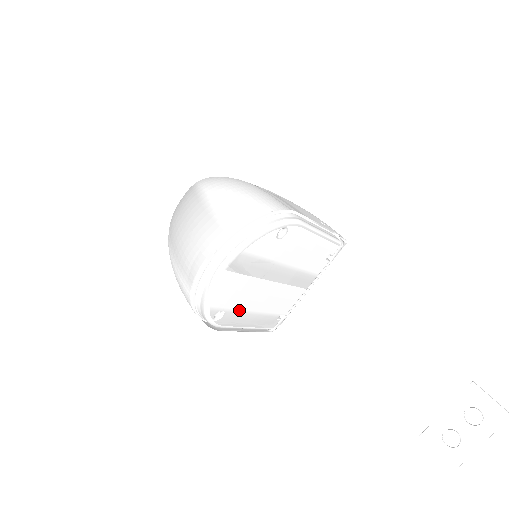
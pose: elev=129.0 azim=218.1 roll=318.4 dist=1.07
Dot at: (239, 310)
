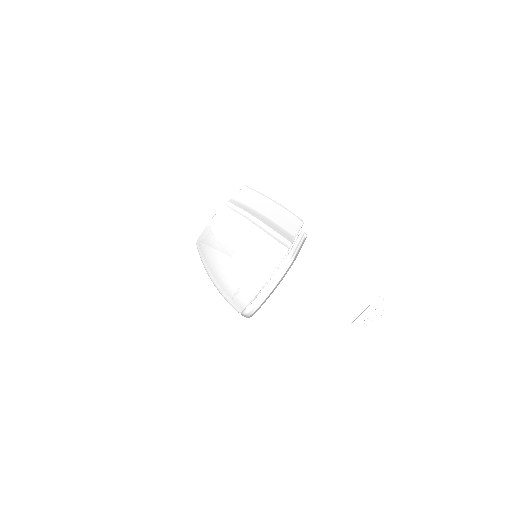
Dot at: occluded
